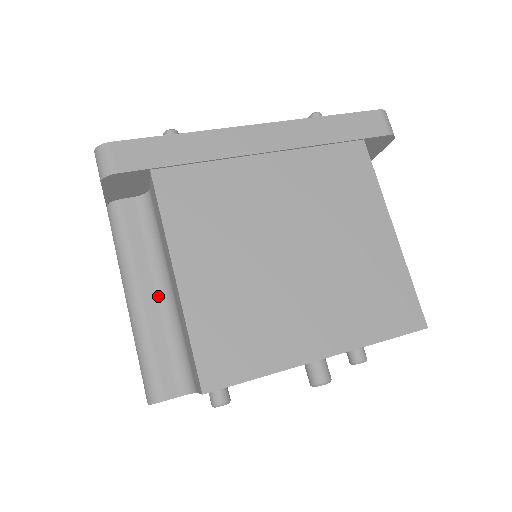
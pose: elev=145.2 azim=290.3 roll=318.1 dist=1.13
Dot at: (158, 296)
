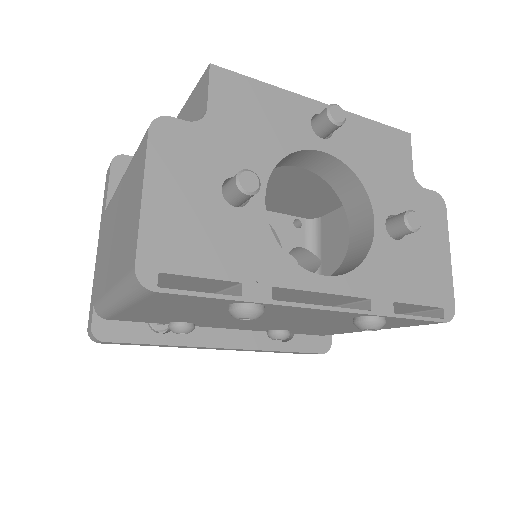
Dot at: occluded
